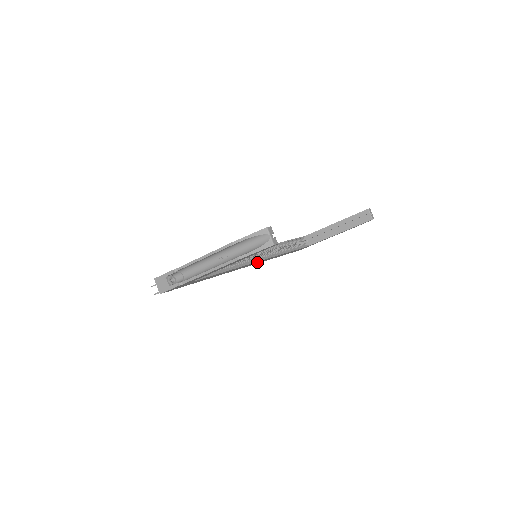
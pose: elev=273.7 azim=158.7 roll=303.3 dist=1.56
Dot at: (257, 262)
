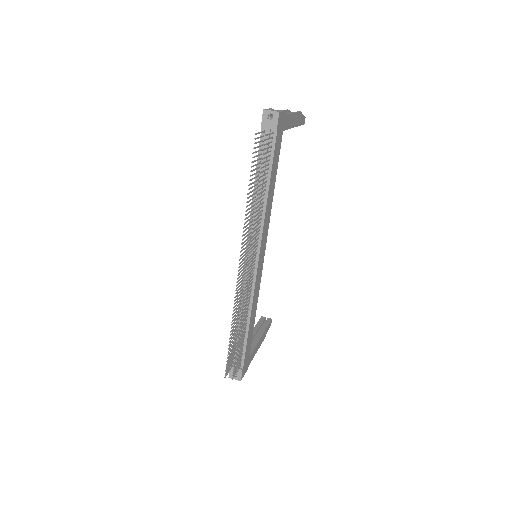
Dot at: (261, 260)
